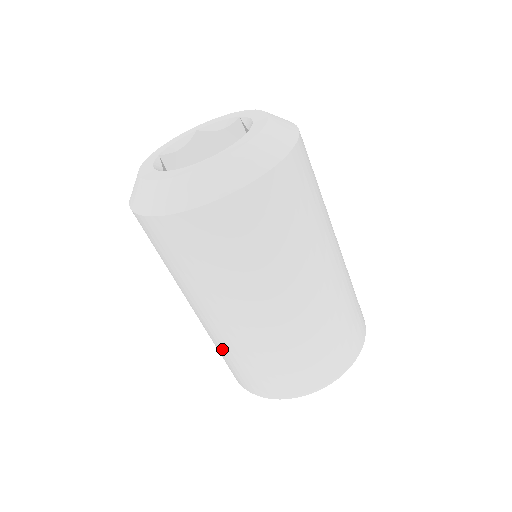
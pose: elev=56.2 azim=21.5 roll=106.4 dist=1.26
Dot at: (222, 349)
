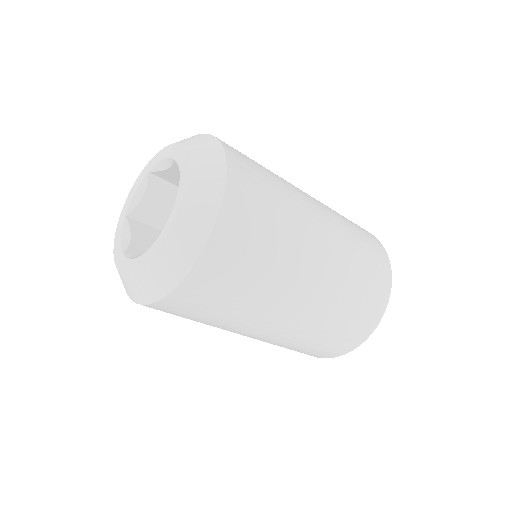
Dot at: (310, 338)
